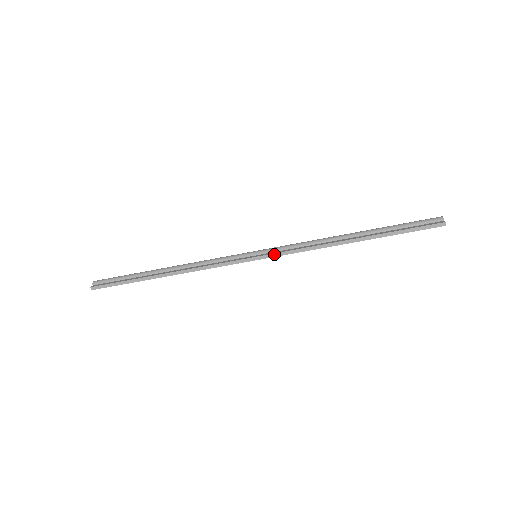
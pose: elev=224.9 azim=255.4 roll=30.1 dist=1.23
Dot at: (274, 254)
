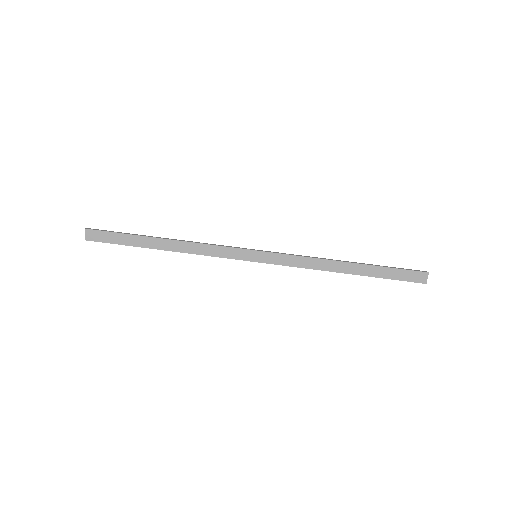
Dot at: (275, 252)
